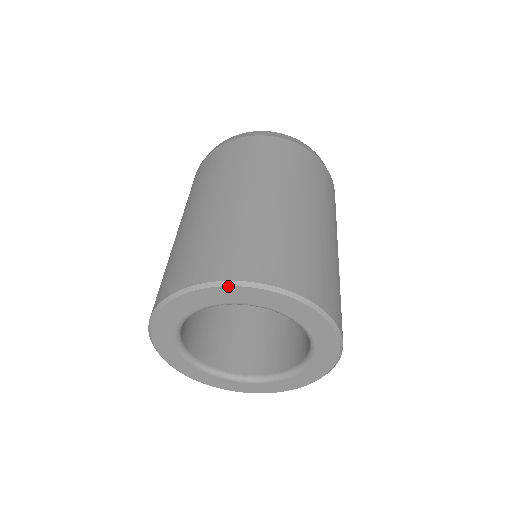
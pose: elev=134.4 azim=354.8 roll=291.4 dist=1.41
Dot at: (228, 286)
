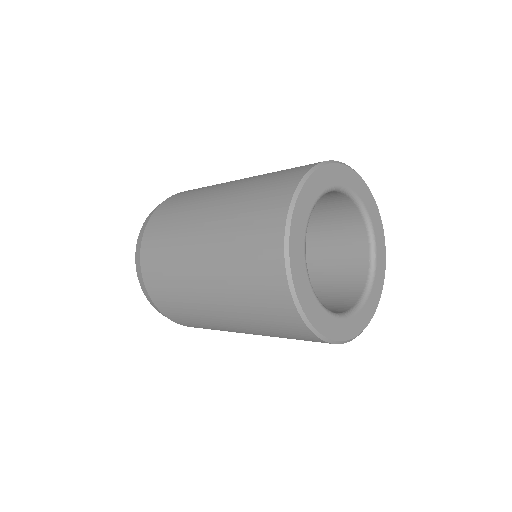
Dot at: (346, 166)
